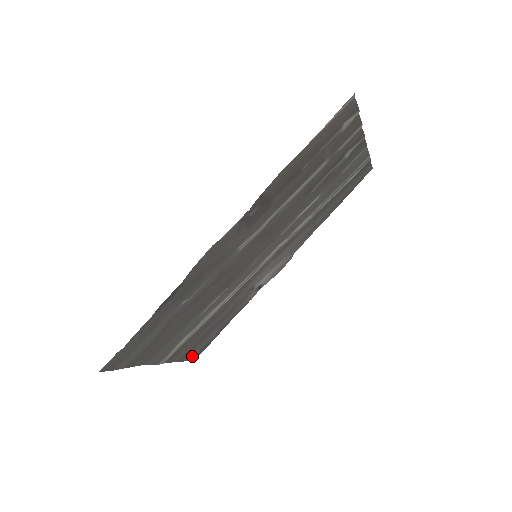
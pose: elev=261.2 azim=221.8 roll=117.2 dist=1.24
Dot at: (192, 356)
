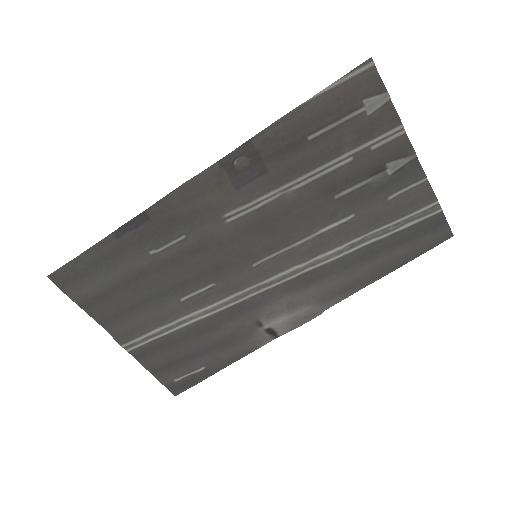
Dot at: (170, 382)
